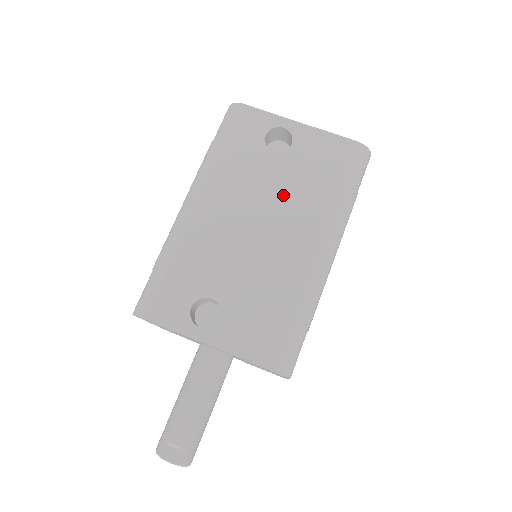
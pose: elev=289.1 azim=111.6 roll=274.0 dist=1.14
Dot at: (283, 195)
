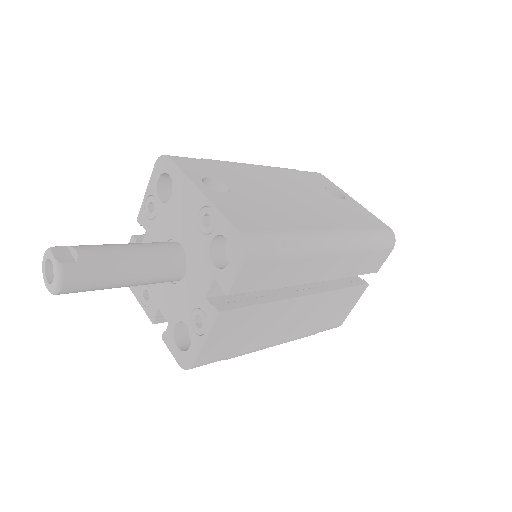
Dot at: (321, 203)
